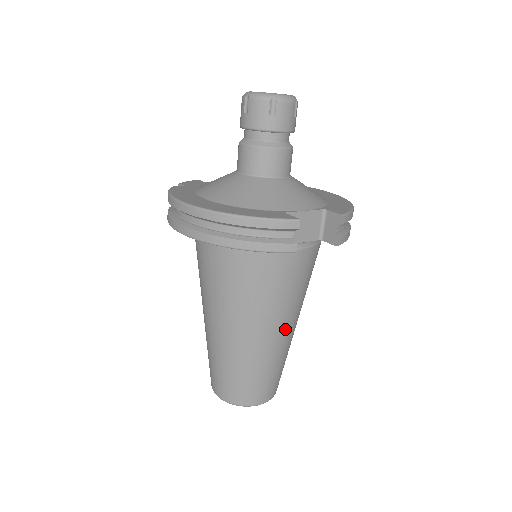
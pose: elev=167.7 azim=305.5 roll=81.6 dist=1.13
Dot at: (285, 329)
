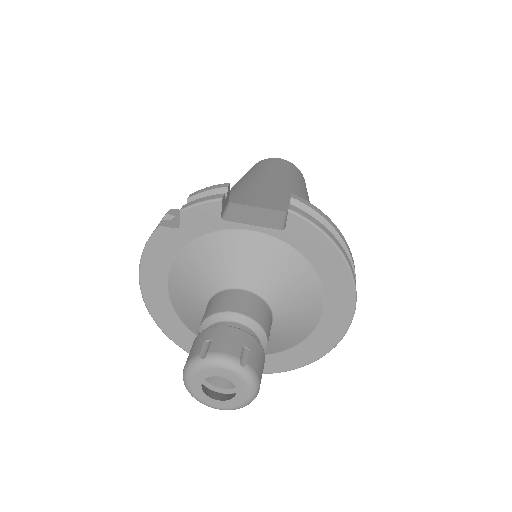
Dot at: occluded
